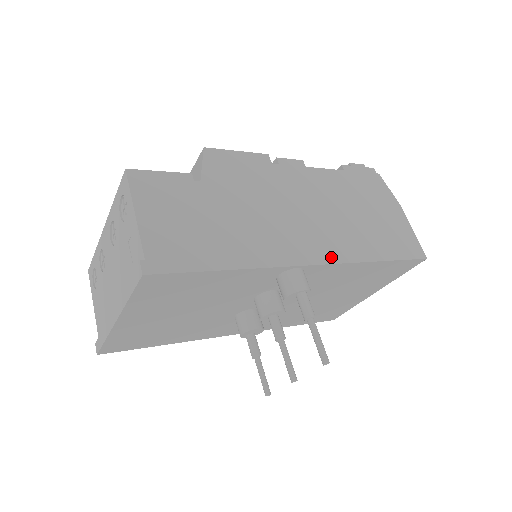
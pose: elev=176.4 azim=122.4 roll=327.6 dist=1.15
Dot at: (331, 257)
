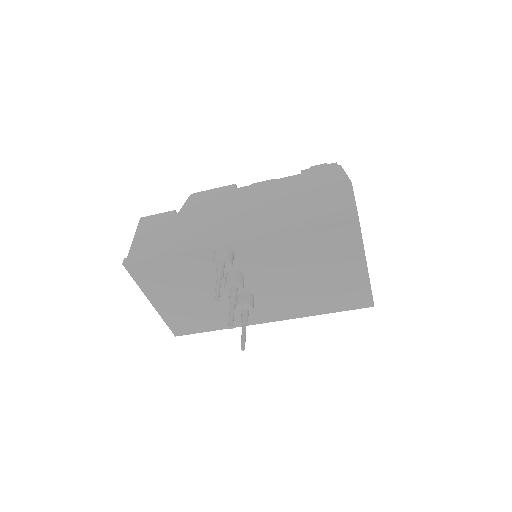
Dot at: (250, 235)
